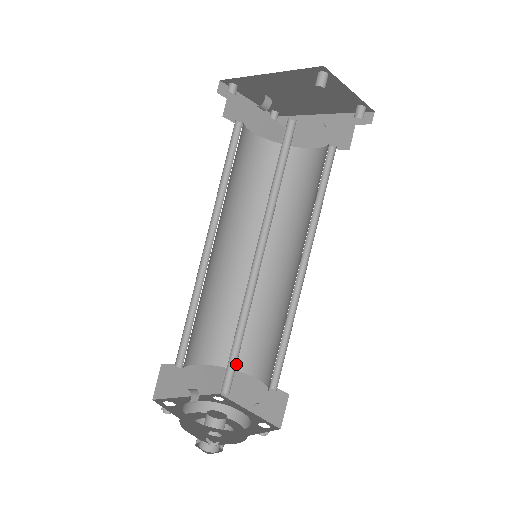
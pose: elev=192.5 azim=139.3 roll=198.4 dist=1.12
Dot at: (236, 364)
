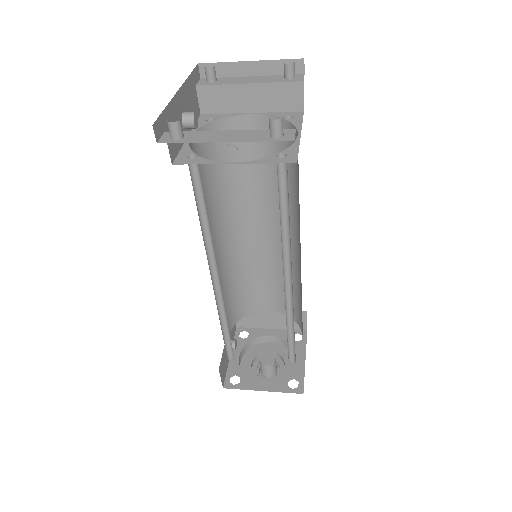
Dot at: occluded
